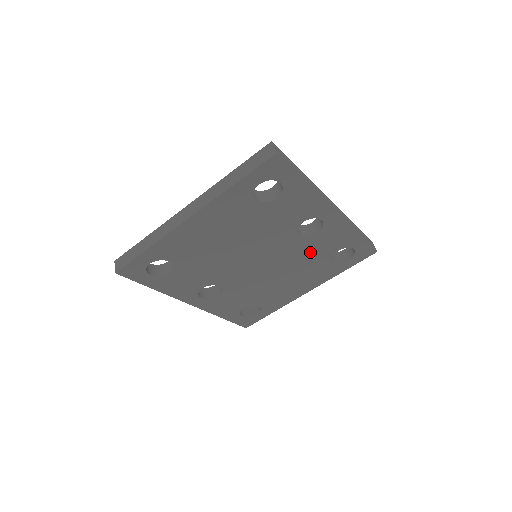
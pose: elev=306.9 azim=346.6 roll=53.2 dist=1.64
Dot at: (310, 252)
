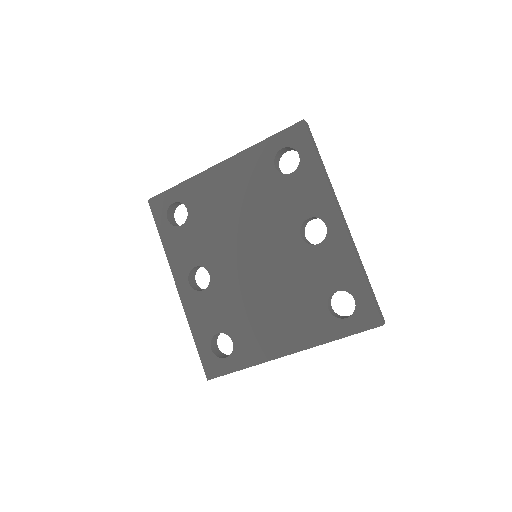
Dot at: (306, 274)
